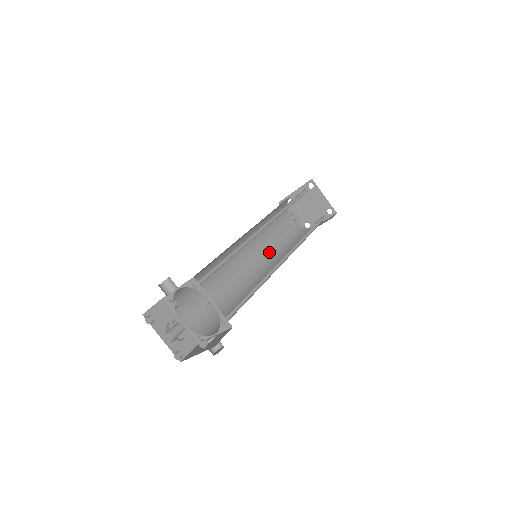
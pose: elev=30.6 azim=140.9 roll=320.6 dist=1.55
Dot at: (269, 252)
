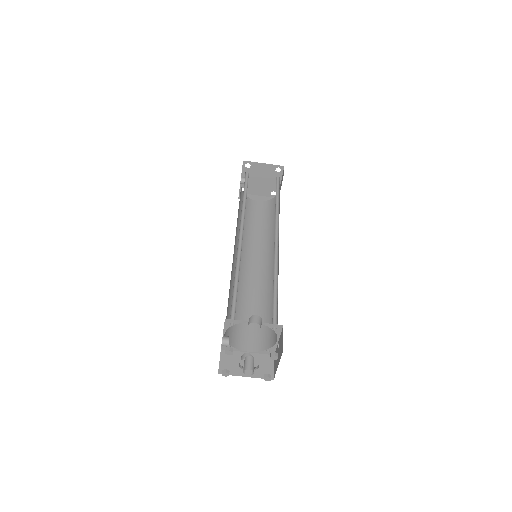
Dot at: (238, 231)
